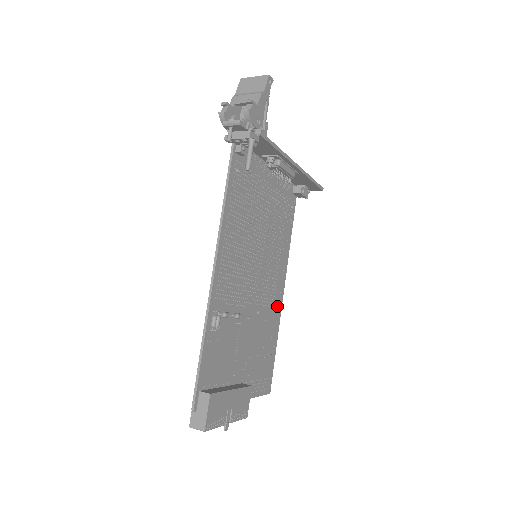
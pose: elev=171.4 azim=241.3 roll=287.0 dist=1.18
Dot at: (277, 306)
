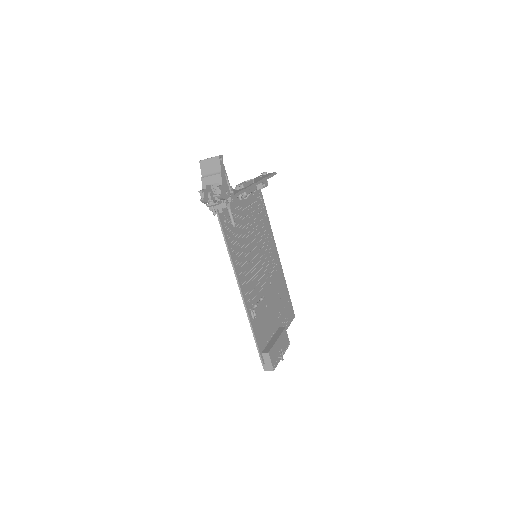
Dot at: (278, 267)
